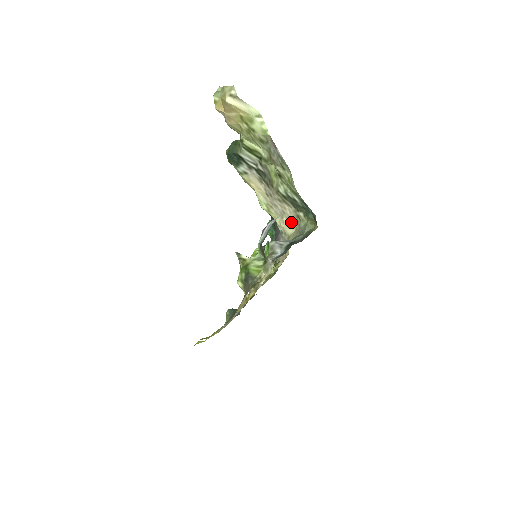
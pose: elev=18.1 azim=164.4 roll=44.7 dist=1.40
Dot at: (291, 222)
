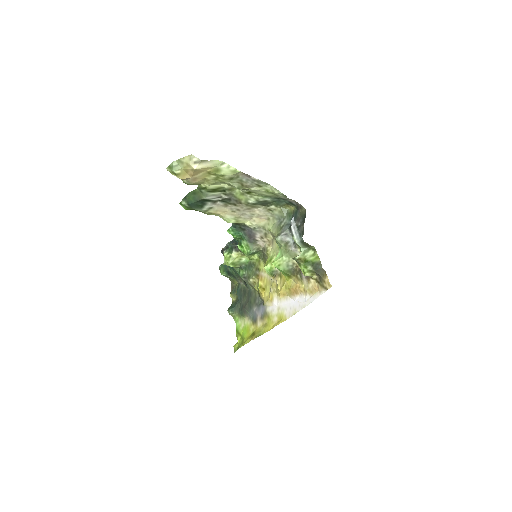
Dot at: (262, 217)
